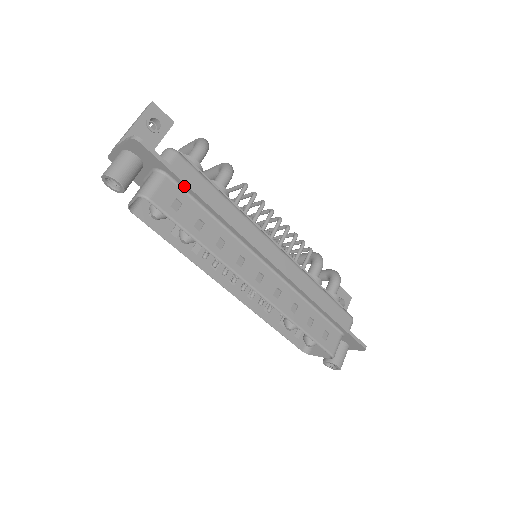
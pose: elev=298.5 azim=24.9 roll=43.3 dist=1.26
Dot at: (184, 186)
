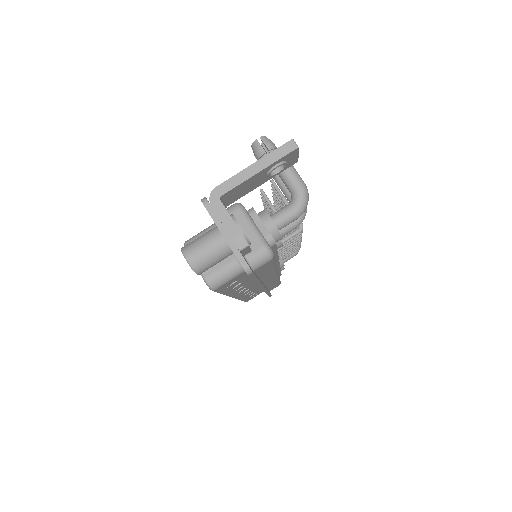
Dot at: occluded
